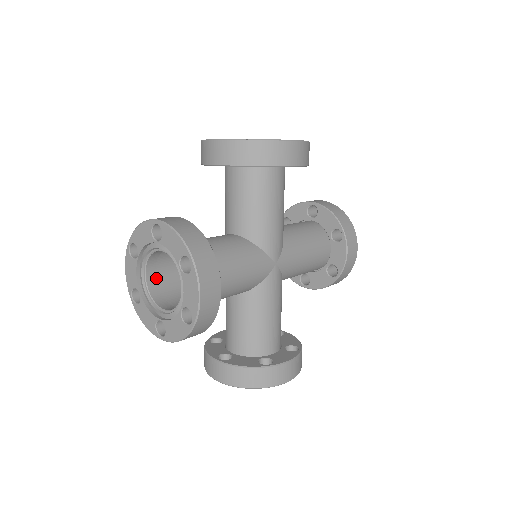
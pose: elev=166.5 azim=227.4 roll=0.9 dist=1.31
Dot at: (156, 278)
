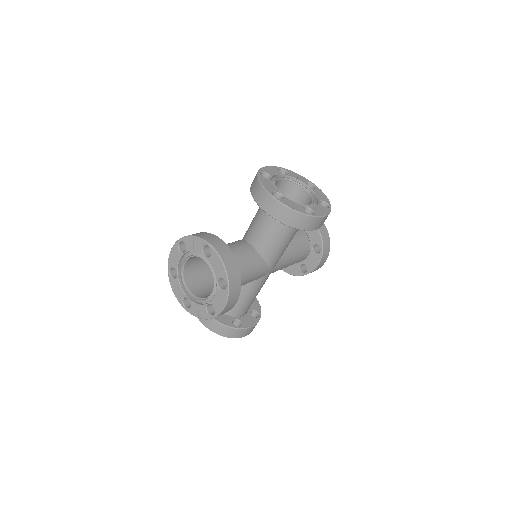
Dot at: occluded
